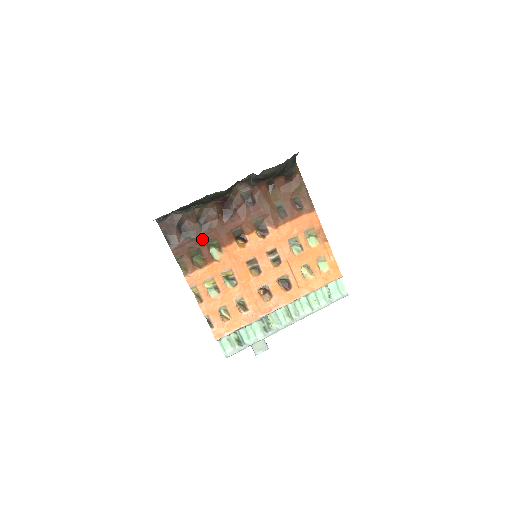
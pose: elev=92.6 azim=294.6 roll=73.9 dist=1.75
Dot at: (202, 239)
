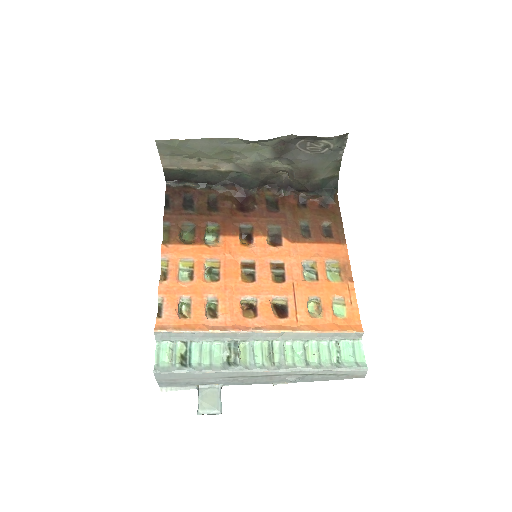
Dot at: (203, 218)
